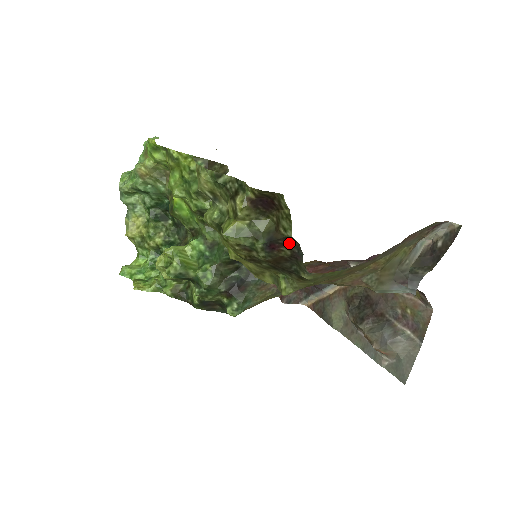
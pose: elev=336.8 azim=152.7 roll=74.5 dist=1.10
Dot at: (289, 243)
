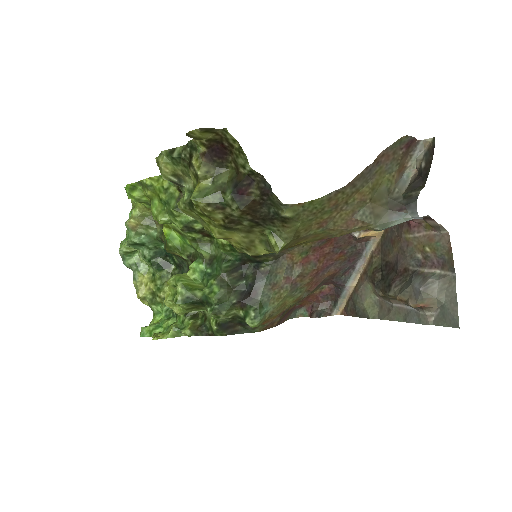
Dot at: (253, 181)
